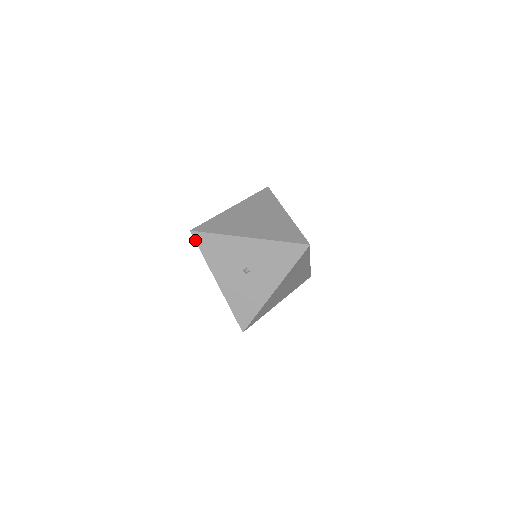
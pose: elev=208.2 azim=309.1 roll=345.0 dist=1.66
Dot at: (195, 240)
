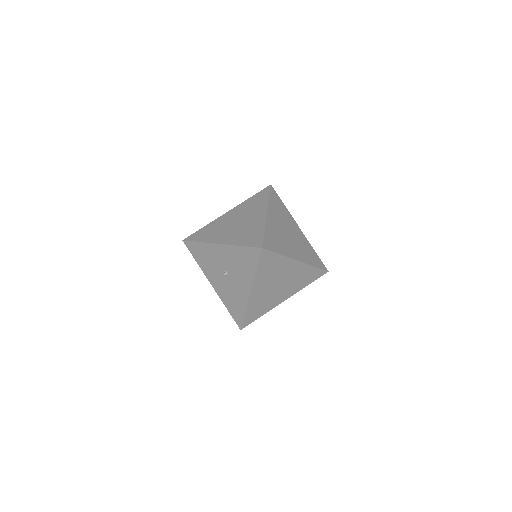
Dot at: (188, 248)
